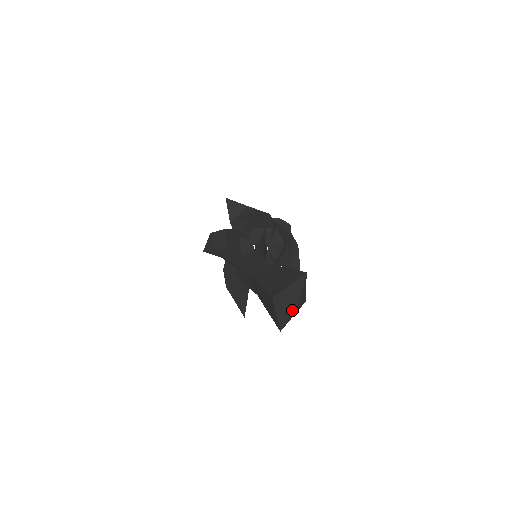
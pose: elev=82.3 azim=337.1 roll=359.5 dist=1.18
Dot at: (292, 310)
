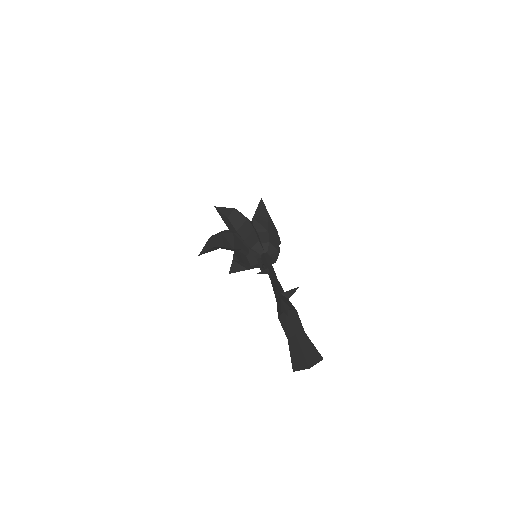
Dot at: occluded
